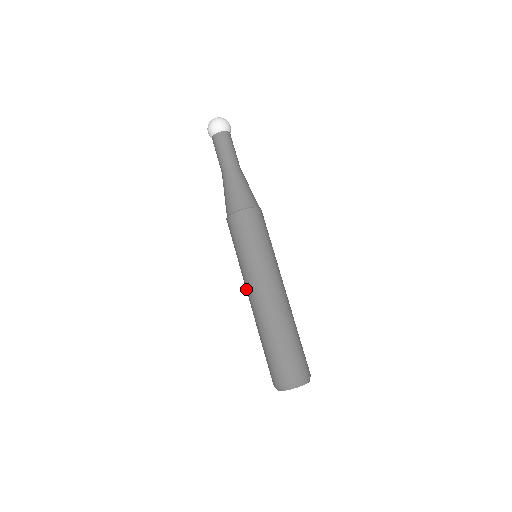
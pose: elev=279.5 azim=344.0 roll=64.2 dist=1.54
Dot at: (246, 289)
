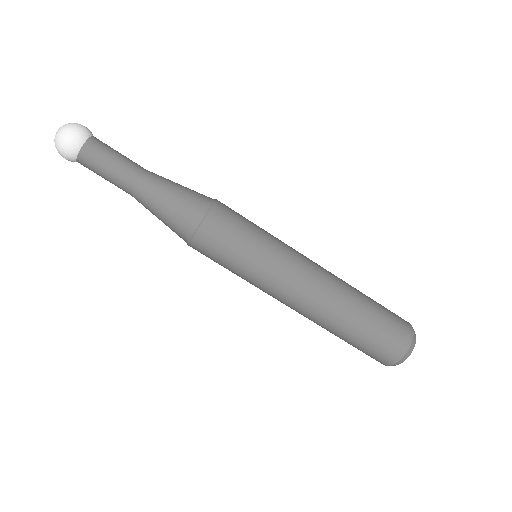
Dot at: occluded
